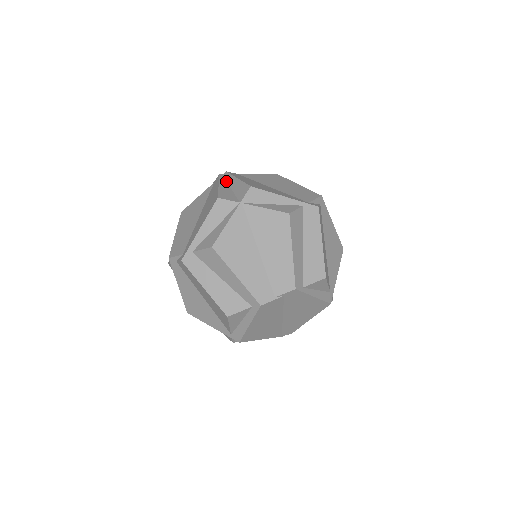
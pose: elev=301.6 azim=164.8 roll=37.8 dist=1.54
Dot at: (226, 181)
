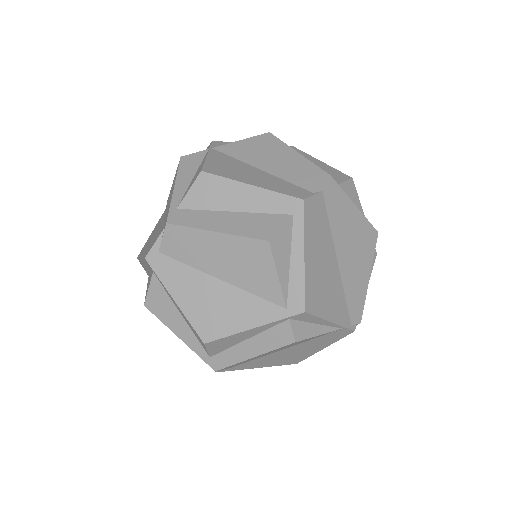
Dot at: occluded
